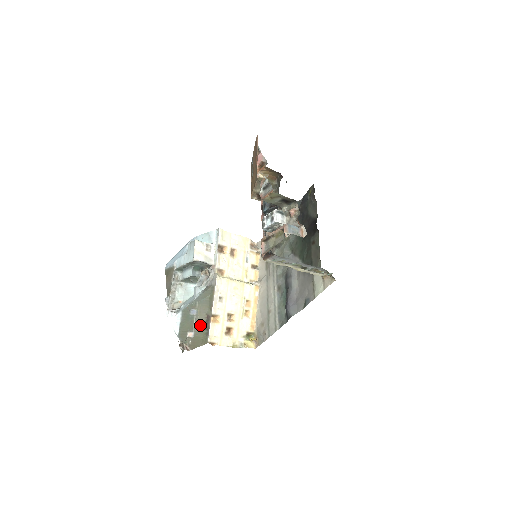
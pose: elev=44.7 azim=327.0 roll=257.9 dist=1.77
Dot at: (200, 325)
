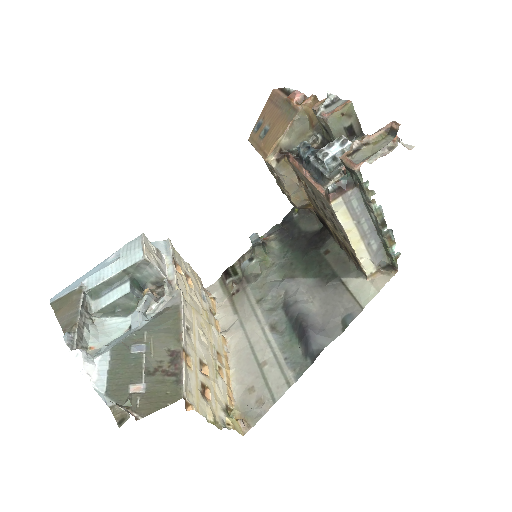
Dot at: (157, 369)
